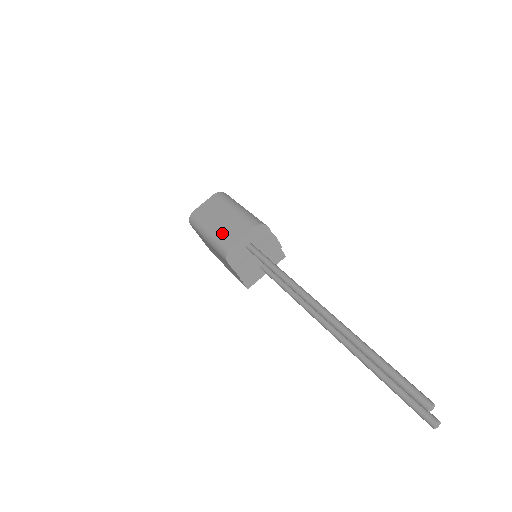
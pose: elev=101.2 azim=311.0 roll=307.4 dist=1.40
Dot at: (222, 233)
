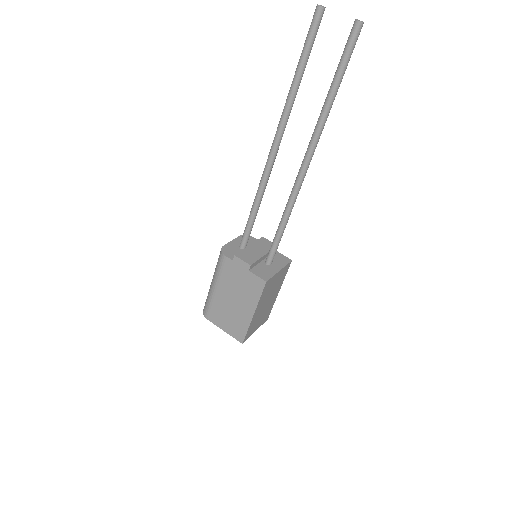
Dot at: occluded
